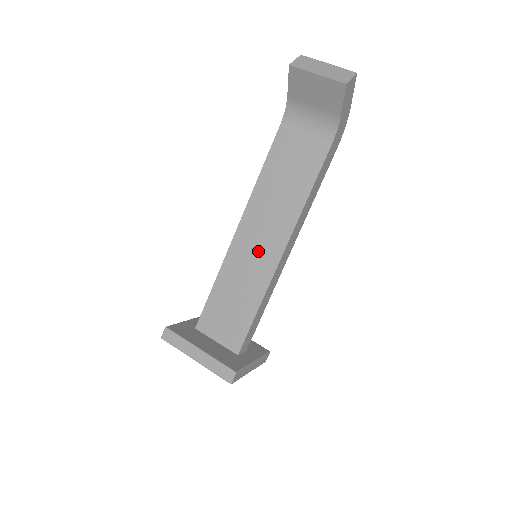
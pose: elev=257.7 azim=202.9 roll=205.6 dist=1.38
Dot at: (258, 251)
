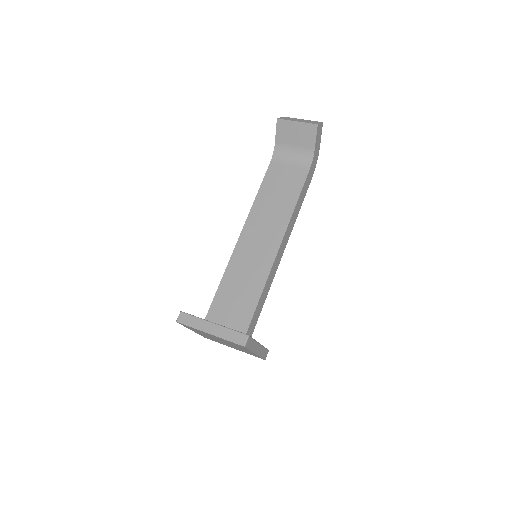
Dot at: (258, 249)
